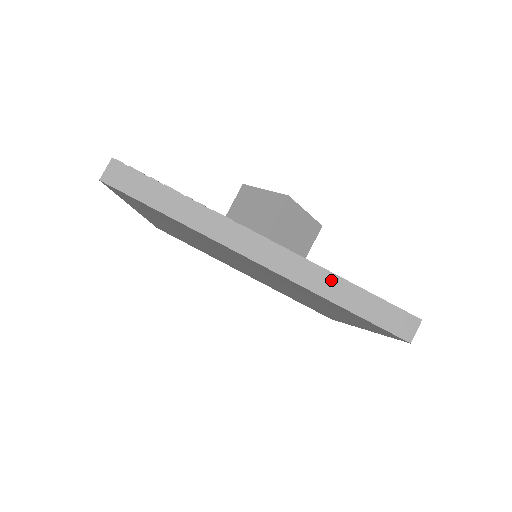
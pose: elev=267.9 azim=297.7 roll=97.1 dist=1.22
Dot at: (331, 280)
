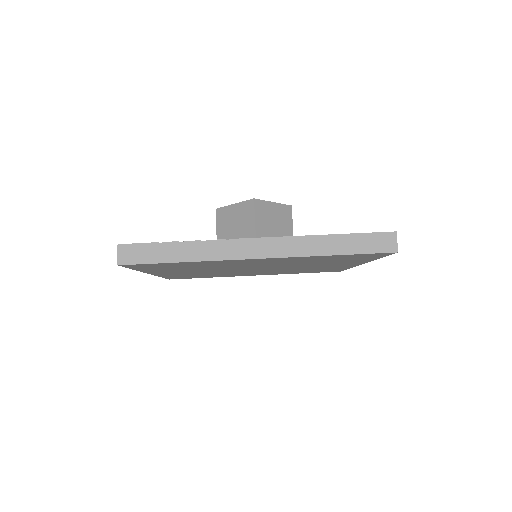
Dot at: (317, 241)
